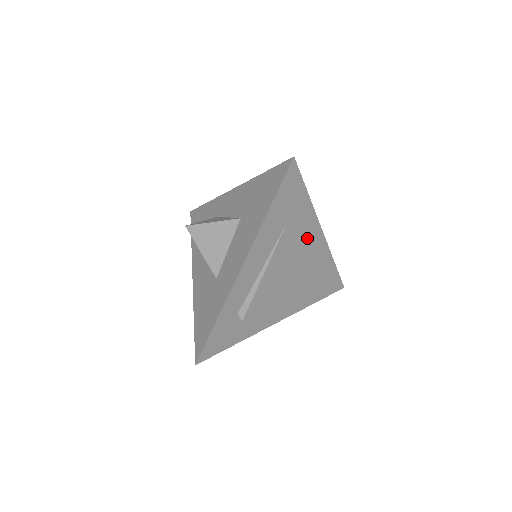
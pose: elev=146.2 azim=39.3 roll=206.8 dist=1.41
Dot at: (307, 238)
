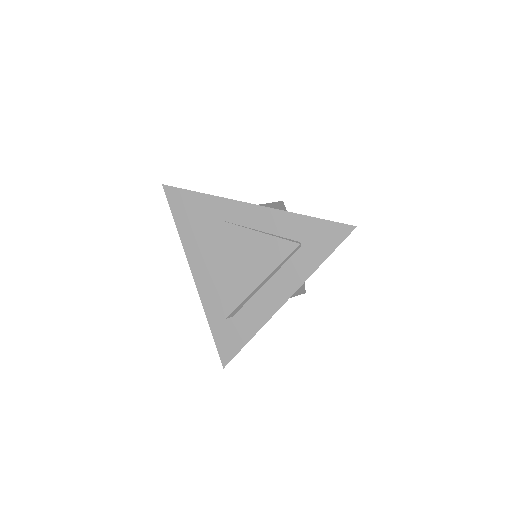
Dot at: (238, 220)
